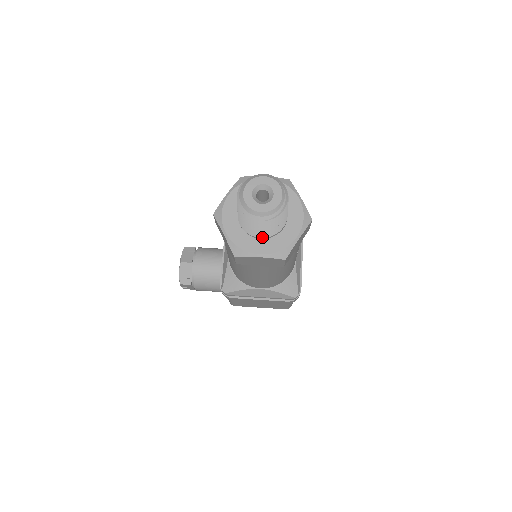
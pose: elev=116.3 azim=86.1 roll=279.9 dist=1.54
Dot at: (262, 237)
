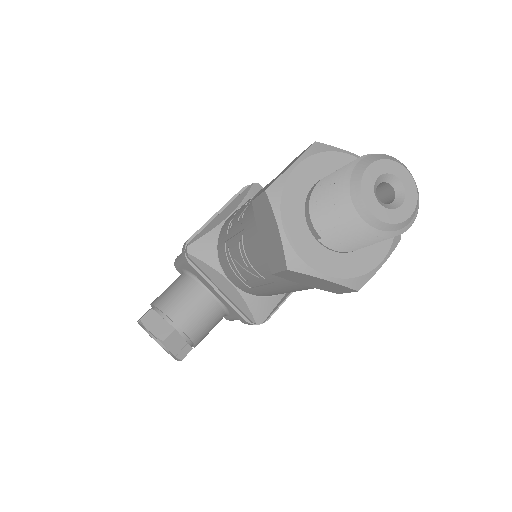
Dot at: occluded
